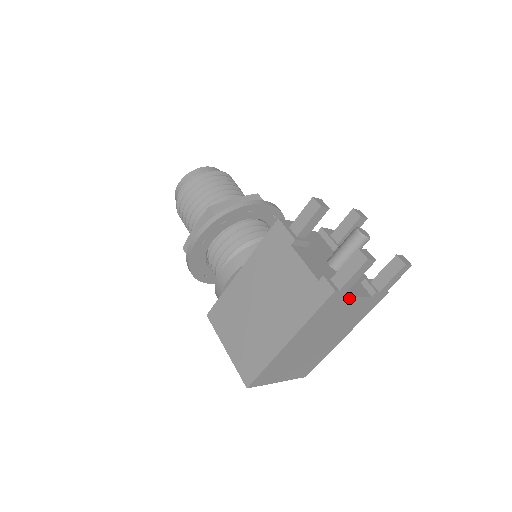
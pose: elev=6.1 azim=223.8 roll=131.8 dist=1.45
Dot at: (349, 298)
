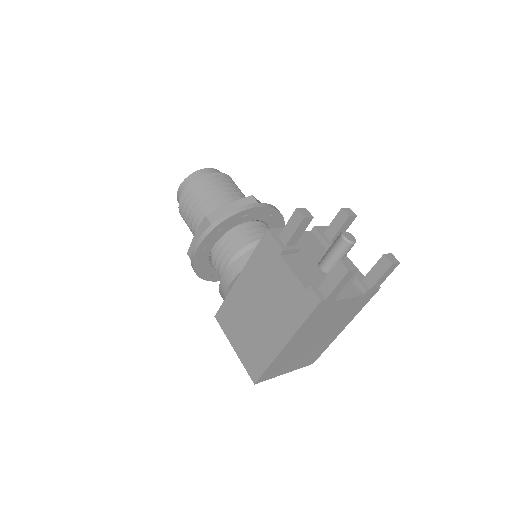
Dot at: (339, 301)
